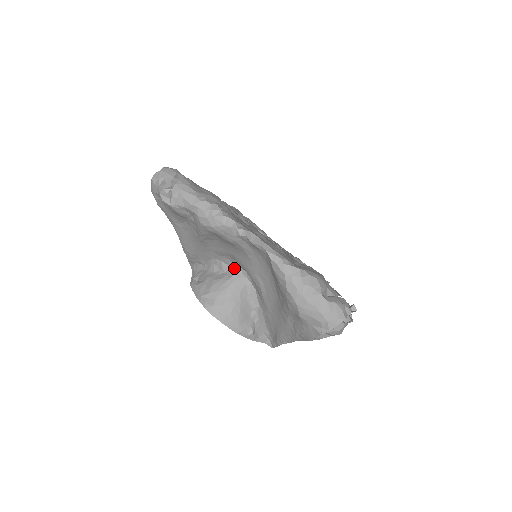
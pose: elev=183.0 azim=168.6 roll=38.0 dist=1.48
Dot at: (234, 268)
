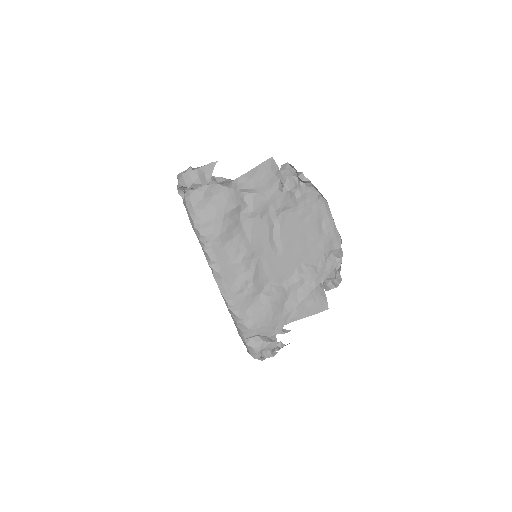
Dot at: occluded
